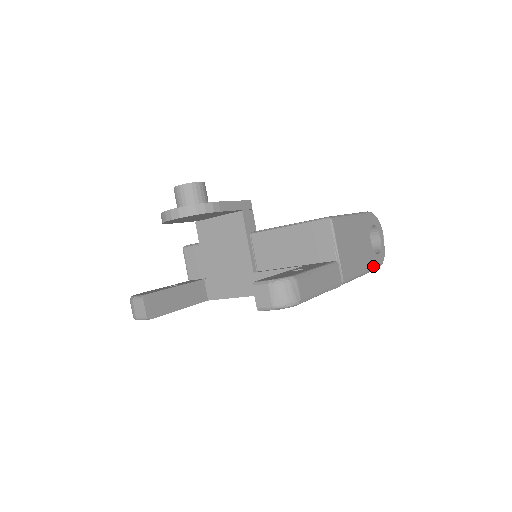
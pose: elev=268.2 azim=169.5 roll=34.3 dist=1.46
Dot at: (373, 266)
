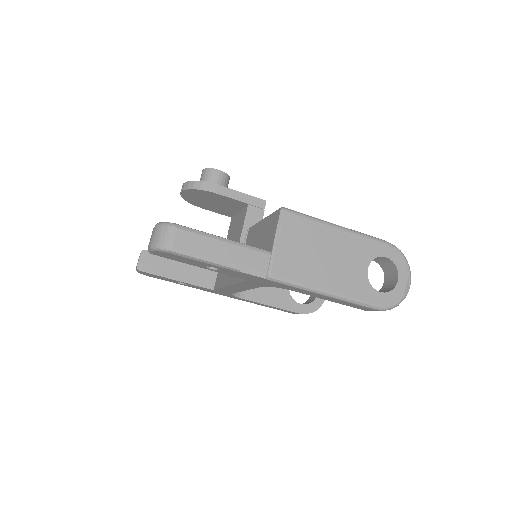
Dot at: (357, 297)
